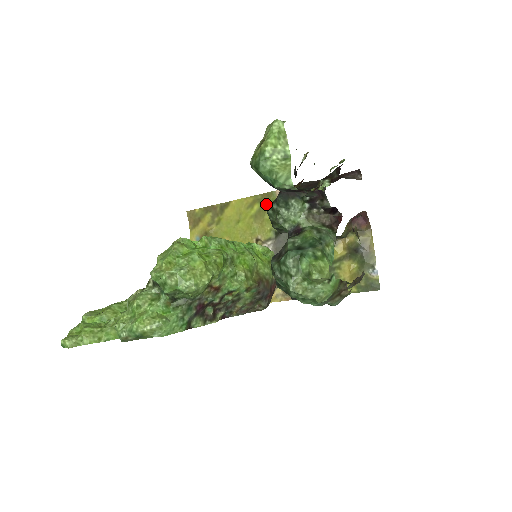
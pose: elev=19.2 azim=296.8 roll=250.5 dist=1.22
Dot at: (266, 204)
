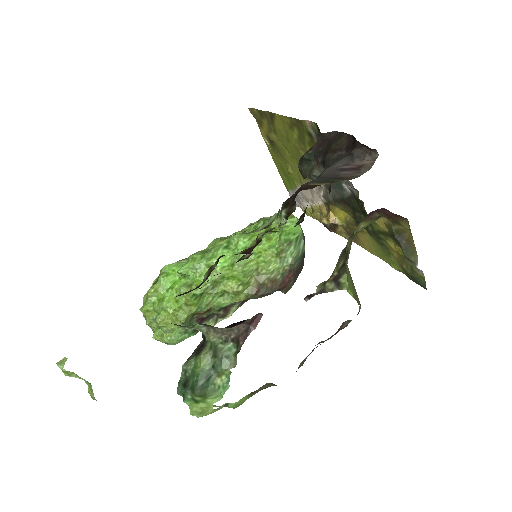
Dot at: (302, 133)
